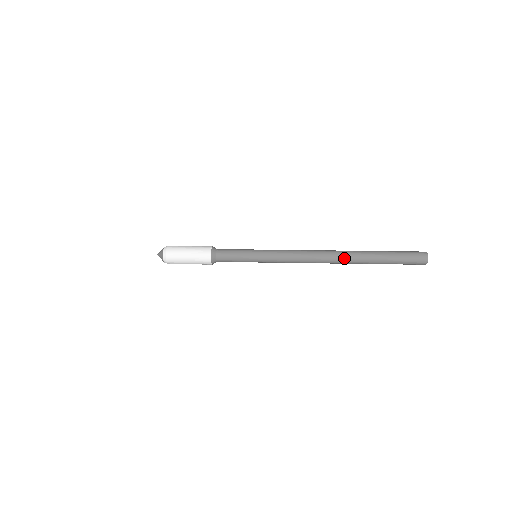
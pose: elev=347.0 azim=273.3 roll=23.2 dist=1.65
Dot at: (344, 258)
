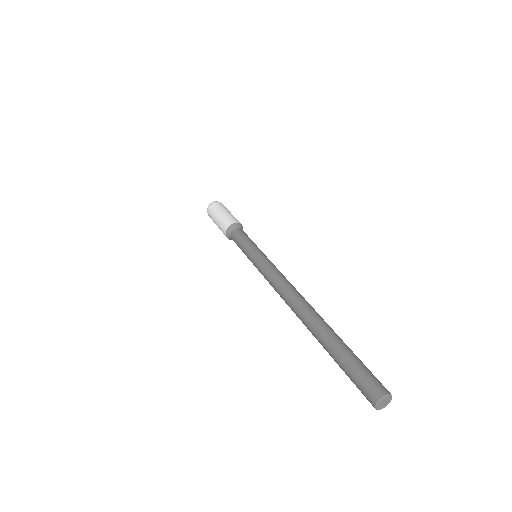
Dot at: (303, 321)
